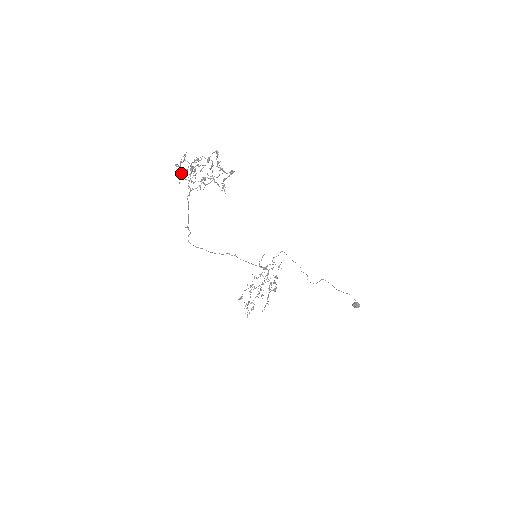
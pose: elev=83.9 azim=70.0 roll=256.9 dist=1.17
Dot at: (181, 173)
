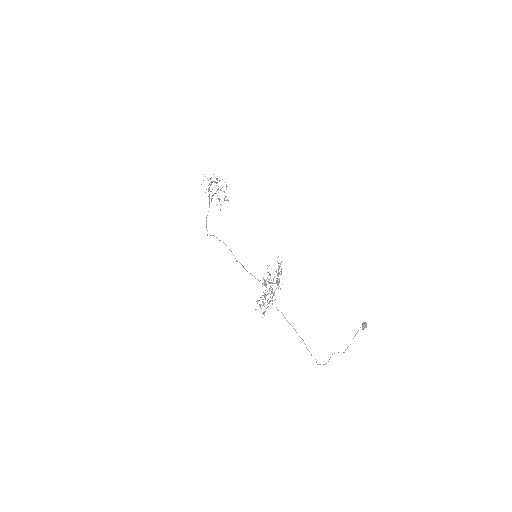
Dot at: occluded
